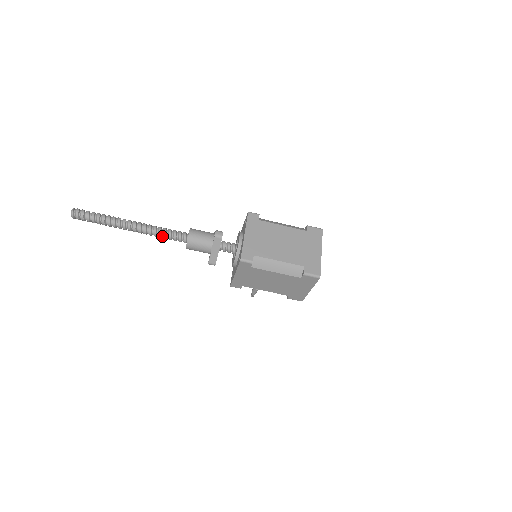
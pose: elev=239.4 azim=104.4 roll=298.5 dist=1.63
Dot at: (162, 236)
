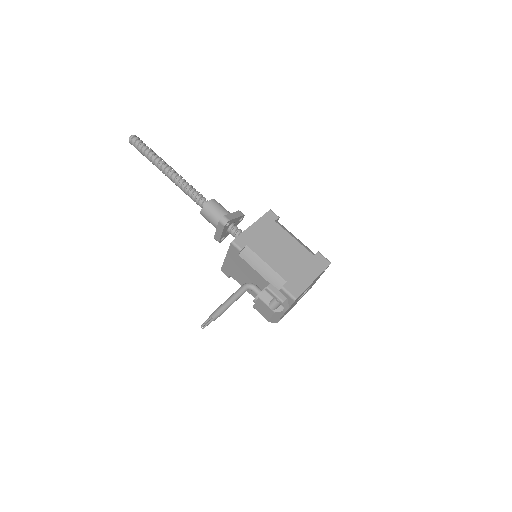
Dot at: (190, 189)
